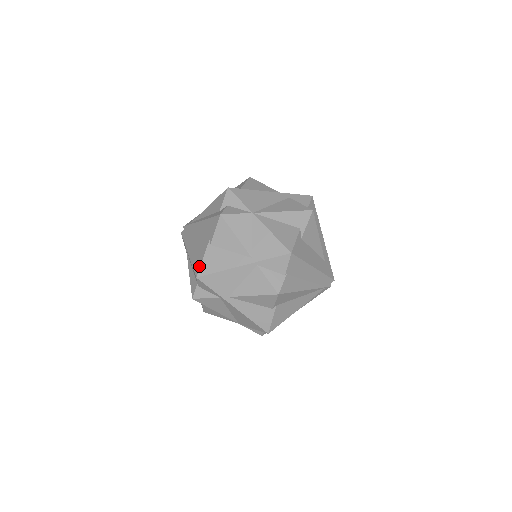
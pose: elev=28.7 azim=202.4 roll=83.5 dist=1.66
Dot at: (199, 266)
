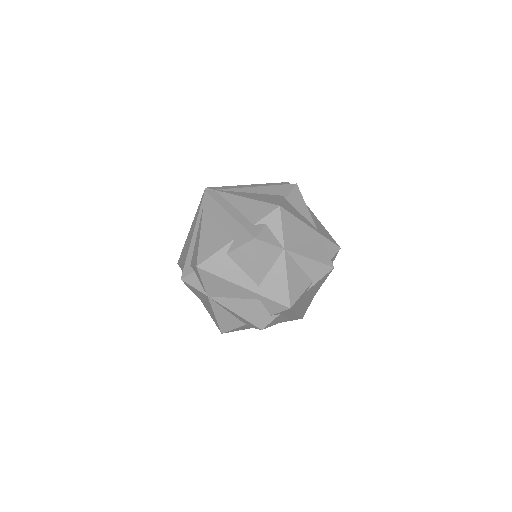
Dot at: (179, 262)
